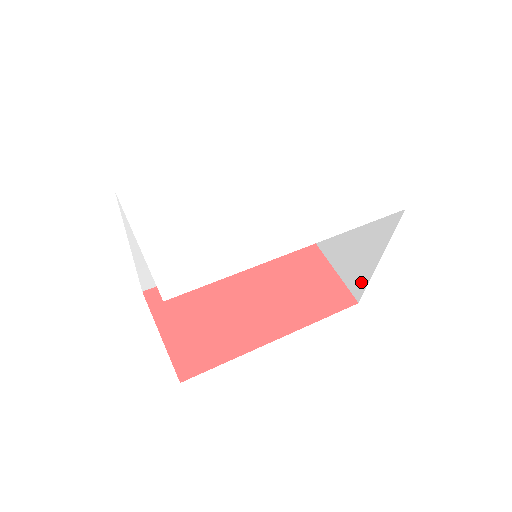
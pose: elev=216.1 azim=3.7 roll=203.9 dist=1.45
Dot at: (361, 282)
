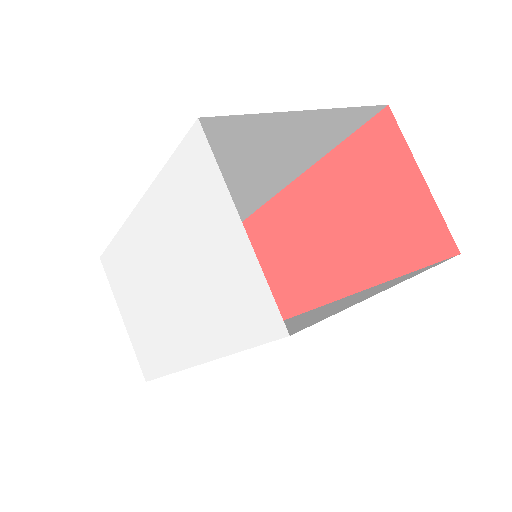
Dot at: occluded
